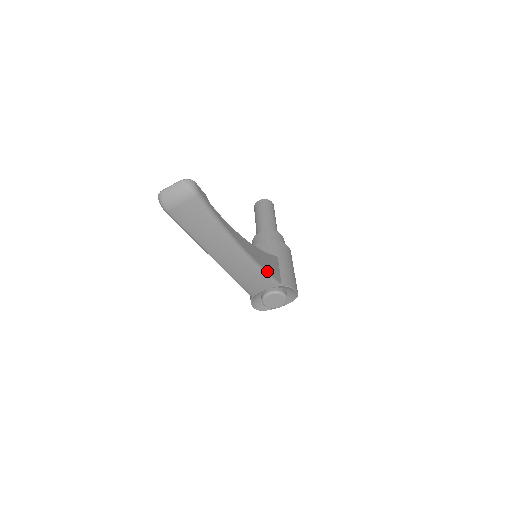
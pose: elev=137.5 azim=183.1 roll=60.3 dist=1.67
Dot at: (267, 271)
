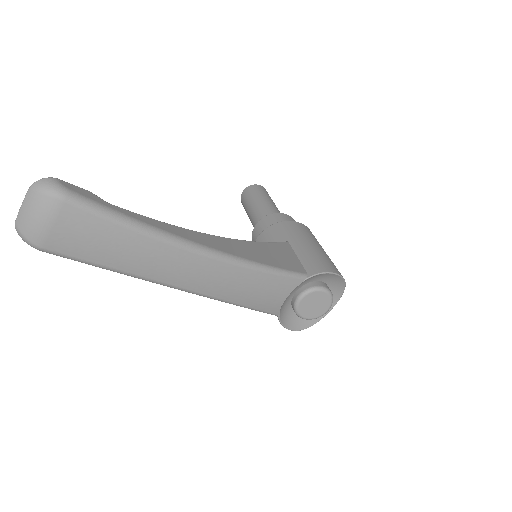
Dot at: (272, 266)
